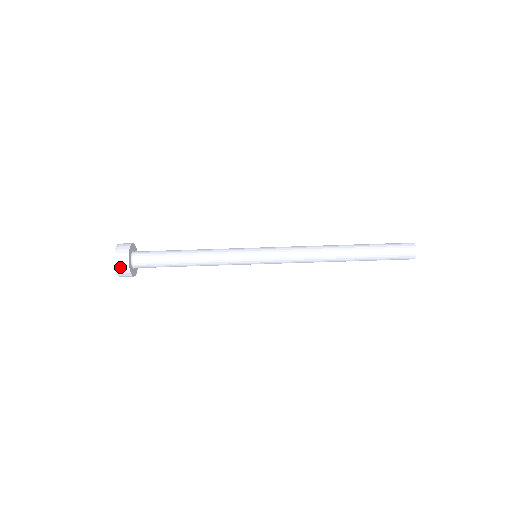
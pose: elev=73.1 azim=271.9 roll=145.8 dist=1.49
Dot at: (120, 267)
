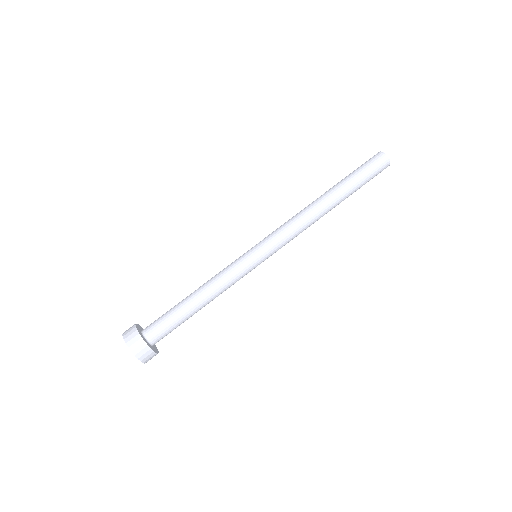
Dot at: (140, 352)
